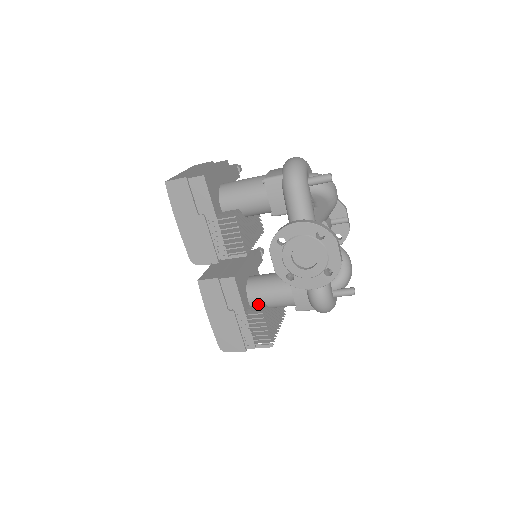
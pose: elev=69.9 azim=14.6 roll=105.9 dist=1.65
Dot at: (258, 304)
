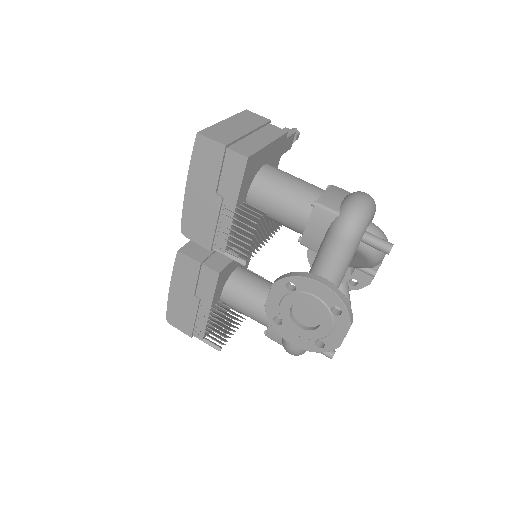
Dot at: (229, 303)
